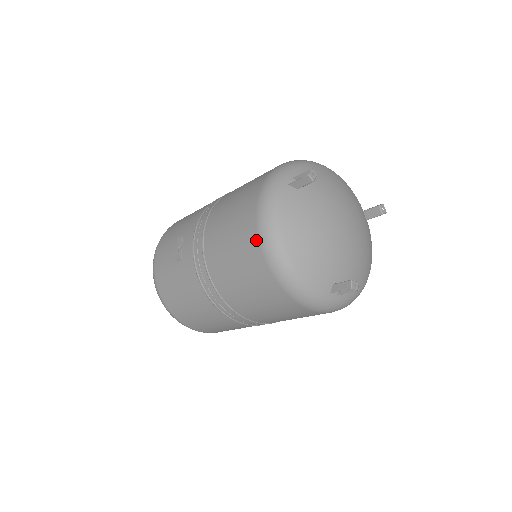
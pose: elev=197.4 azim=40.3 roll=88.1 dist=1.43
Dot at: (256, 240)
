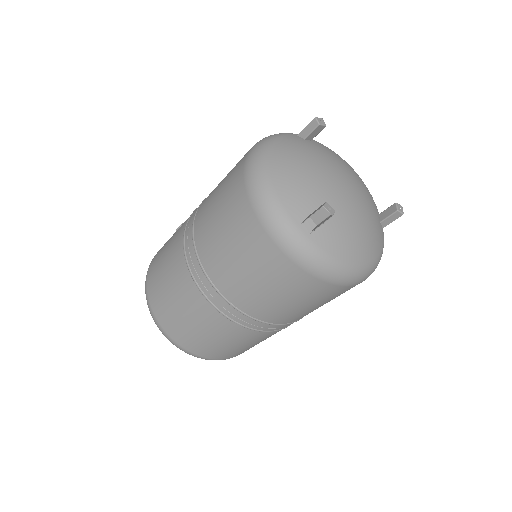
Dot at: (244, 158)
